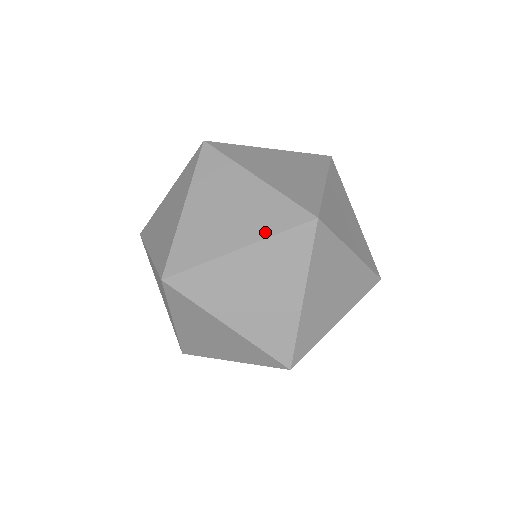
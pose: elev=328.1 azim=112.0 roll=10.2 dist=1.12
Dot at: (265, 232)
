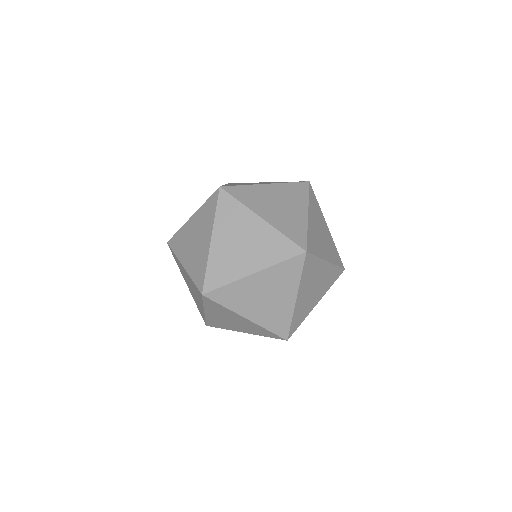
Dot at: (258, 334)
